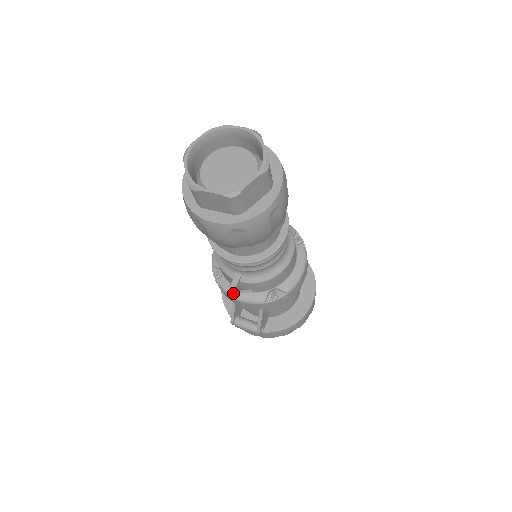
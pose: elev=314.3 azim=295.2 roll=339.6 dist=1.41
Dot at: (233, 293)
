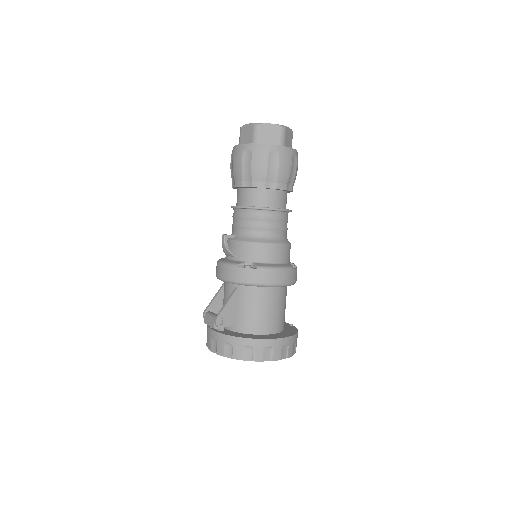
Dot at: (222, 260)
